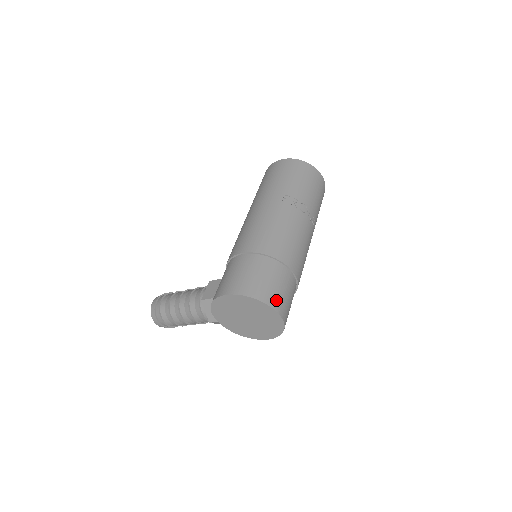
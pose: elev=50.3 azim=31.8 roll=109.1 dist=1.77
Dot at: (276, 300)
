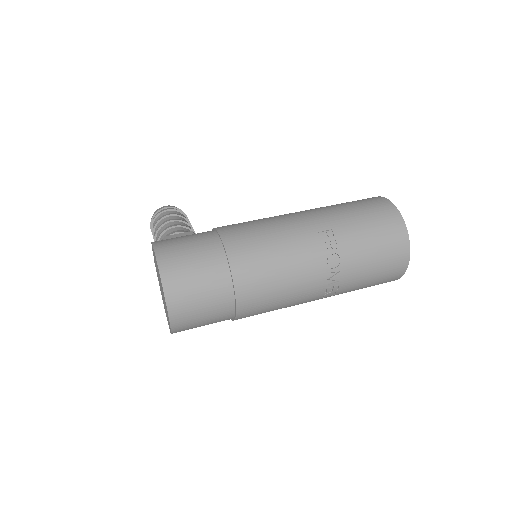
Dot at: (180, 299)
